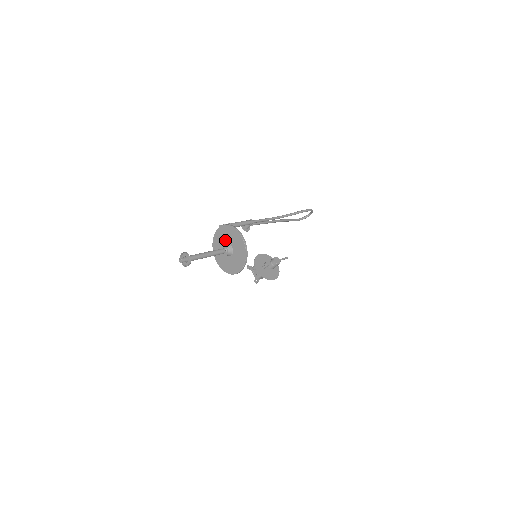
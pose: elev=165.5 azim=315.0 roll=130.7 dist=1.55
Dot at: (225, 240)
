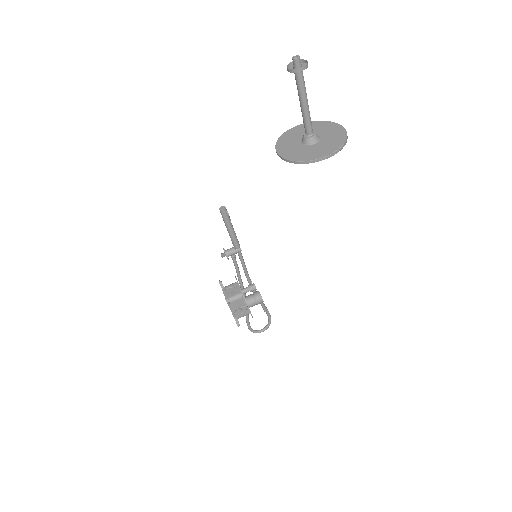
Dot at: occluded
